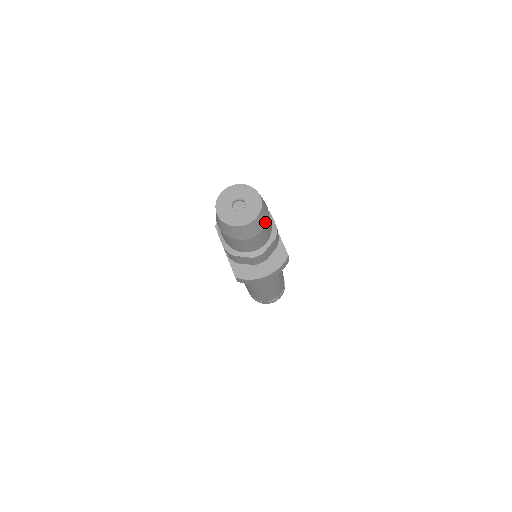
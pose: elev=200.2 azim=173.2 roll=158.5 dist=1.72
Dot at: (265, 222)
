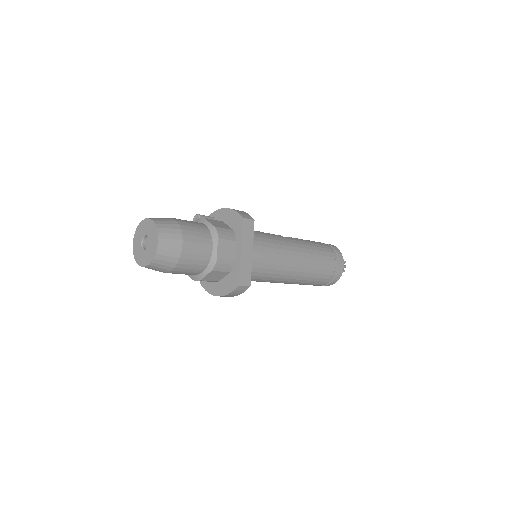
Dot at: (173, 264)
